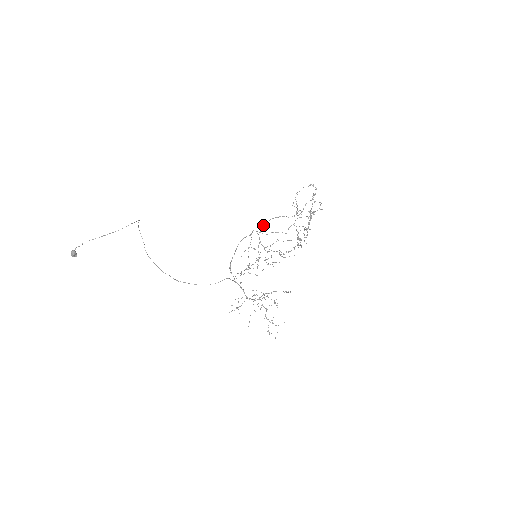
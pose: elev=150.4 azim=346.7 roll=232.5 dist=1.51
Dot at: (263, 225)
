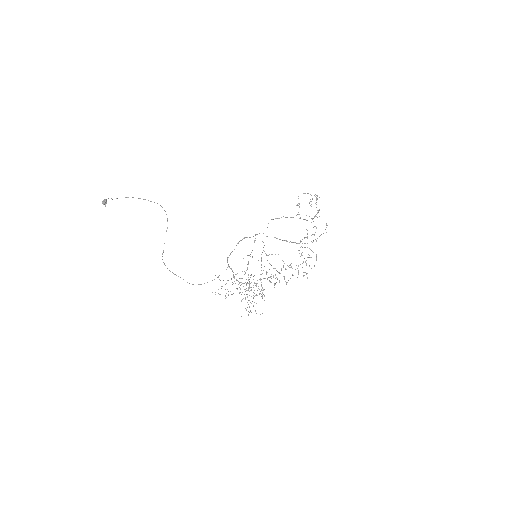
Dot at: occluded
